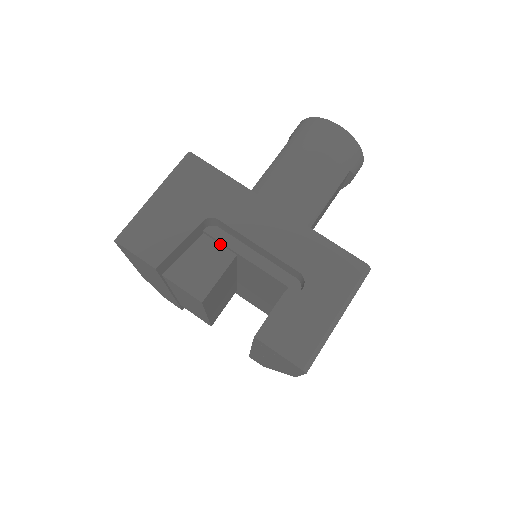
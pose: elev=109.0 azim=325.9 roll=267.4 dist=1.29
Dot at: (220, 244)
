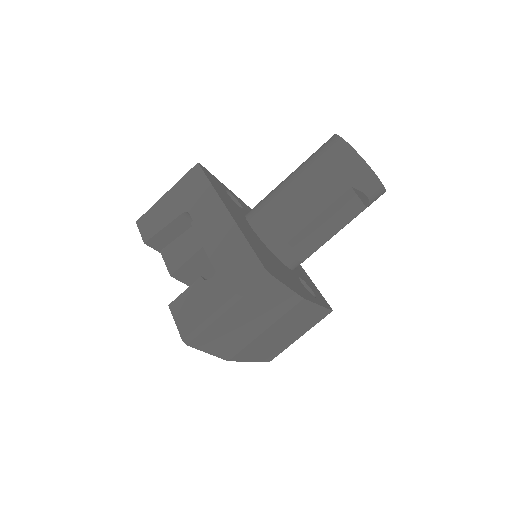
Dot at: occluded
